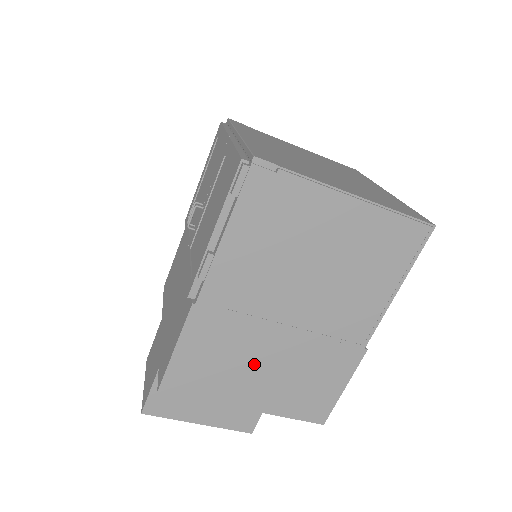
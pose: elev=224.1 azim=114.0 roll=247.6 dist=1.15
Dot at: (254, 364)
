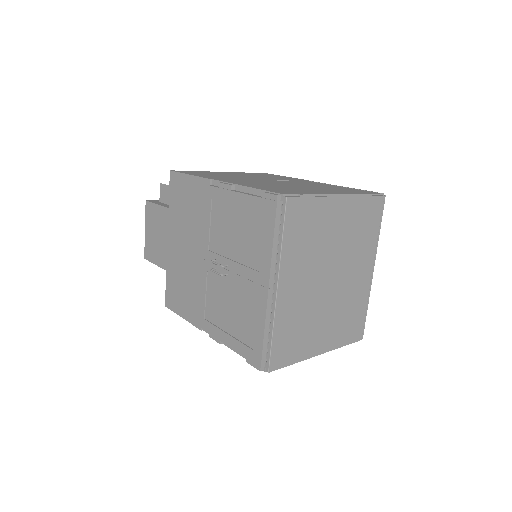
Dot at: occluded
